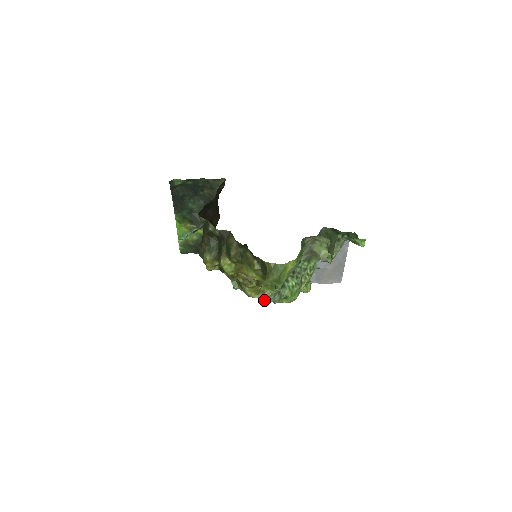
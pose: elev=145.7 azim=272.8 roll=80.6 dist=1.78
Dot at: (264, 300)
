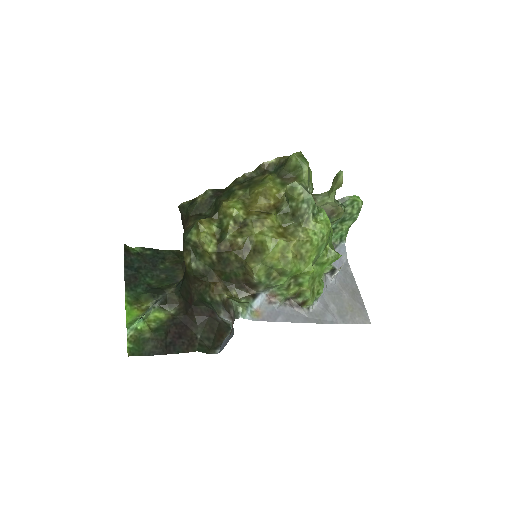
Dot at: (292, 255)
